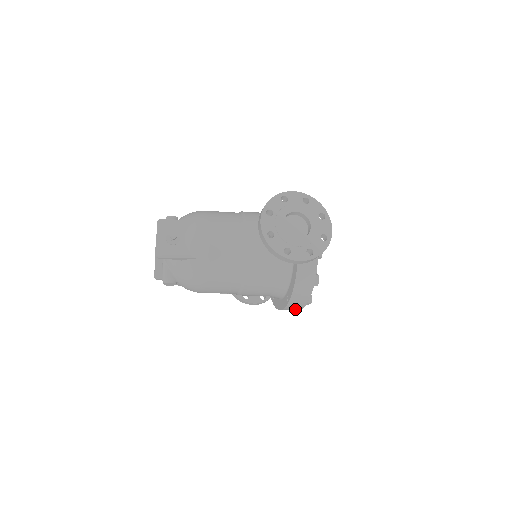
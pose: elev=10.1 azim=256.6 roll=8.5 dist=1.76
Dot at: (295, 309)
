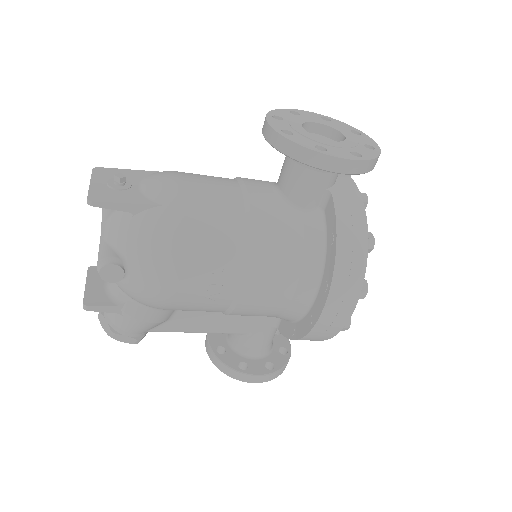
Dot at: (340, 316)
